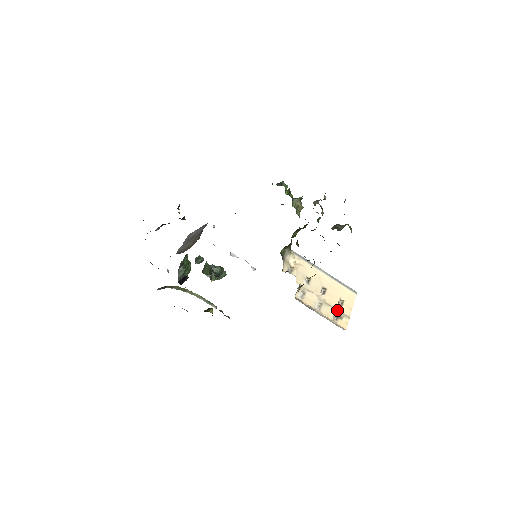
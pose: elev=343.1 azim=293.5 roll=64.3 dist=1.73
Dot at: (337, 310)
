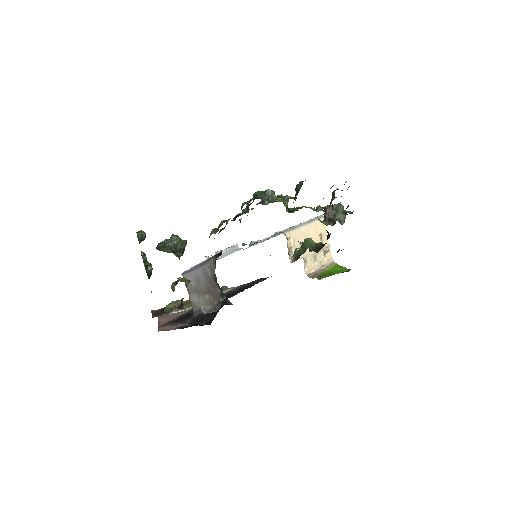
Dot at: (323, 249)
